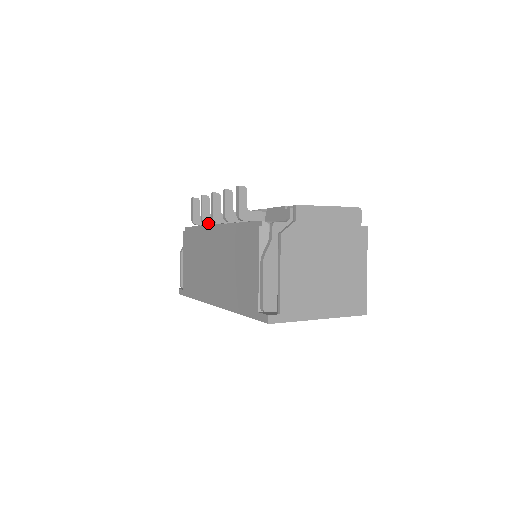
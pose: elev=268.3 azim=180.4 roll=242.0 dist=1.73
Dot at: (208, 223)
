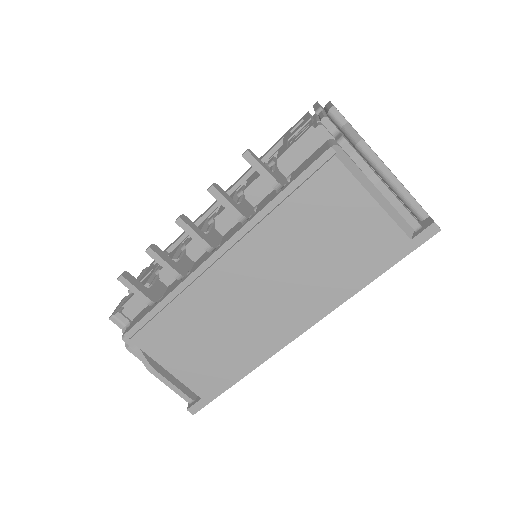
Dot at: (185, 273)
